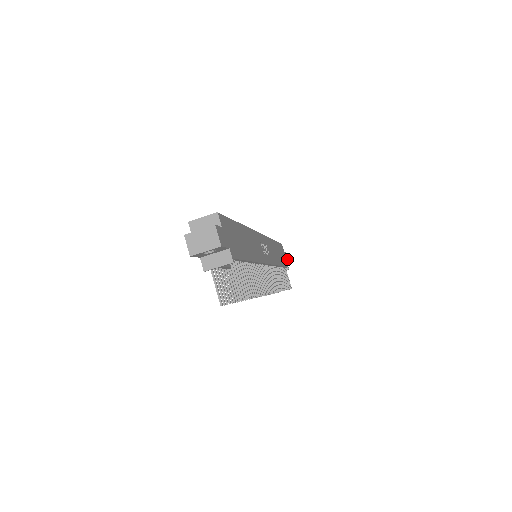
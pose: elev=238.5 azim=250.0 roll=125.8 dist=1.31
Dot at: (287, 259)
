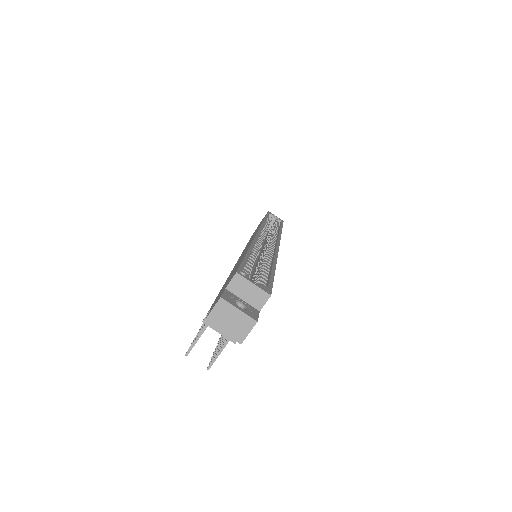
Dot at: occluded
